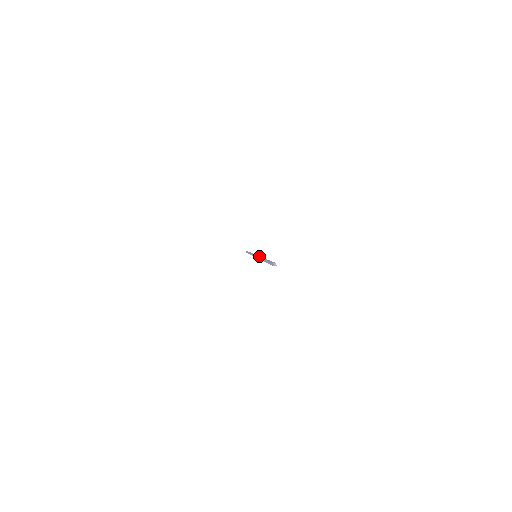
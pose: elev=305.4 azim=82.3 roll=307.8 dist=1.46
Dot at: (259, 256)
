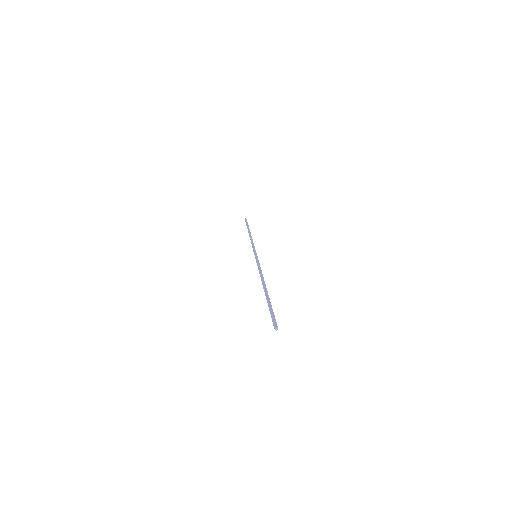
Dot at: (258, 268)
